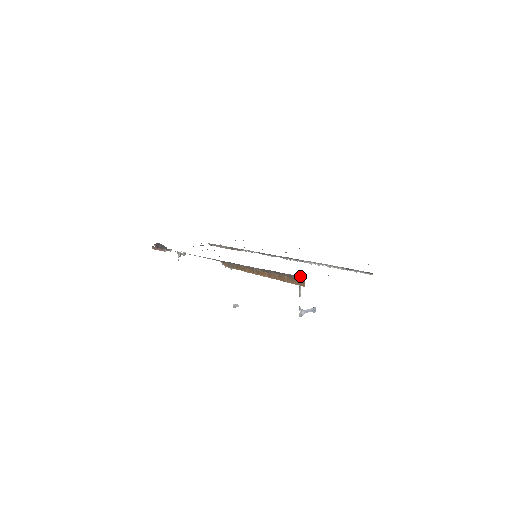
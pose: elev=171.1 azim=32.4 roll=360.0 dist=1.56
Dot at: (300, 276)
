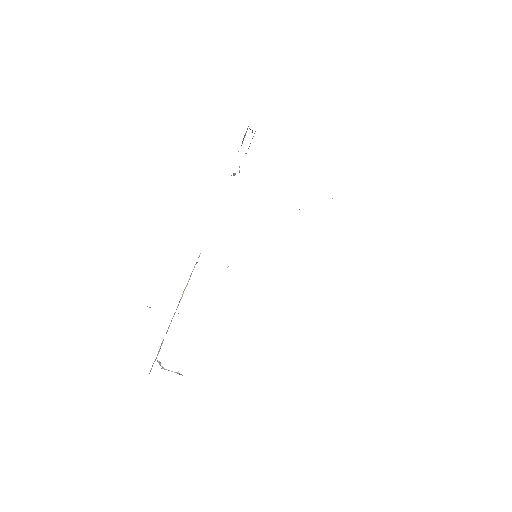
Dot at: occluded
